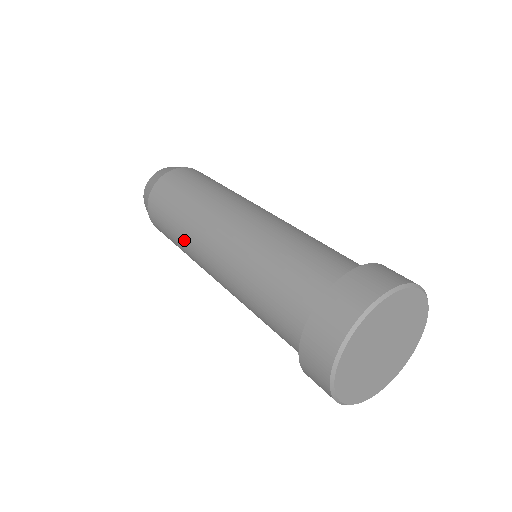
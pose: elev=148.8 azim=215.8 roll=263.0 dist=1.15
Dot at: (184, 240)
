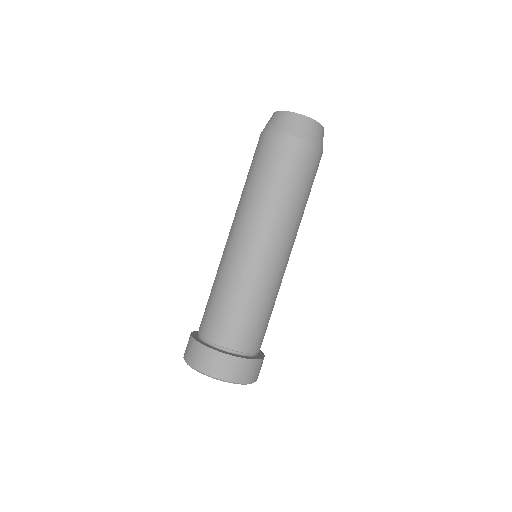
Dot at: (253, 200)
